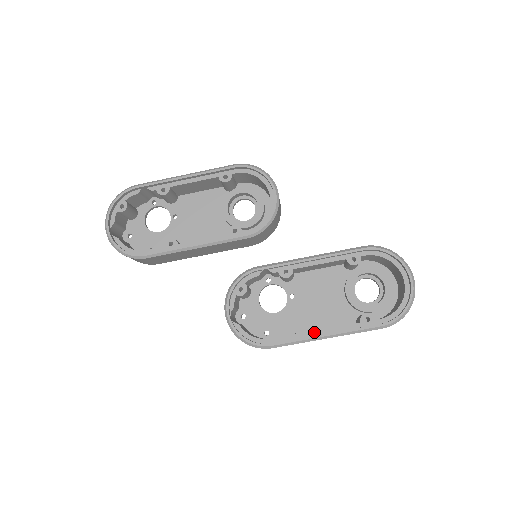
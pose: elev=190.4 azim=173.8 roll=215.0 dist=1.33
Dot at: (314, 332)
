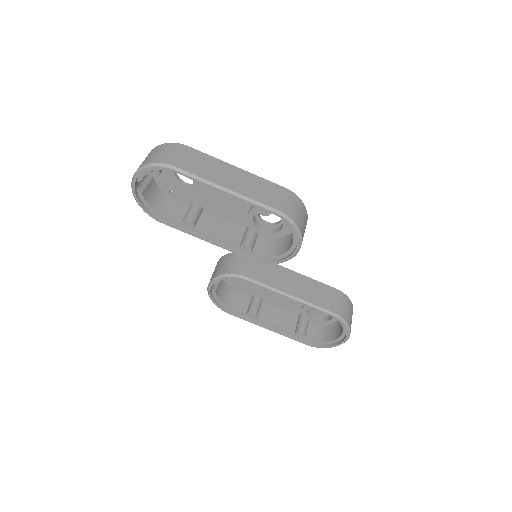
Dot at: (263, 321)
